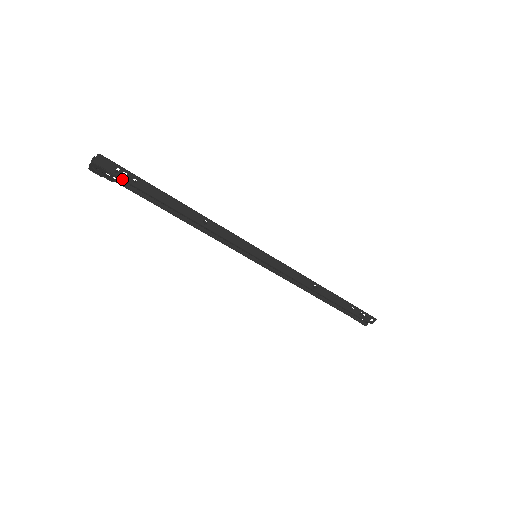
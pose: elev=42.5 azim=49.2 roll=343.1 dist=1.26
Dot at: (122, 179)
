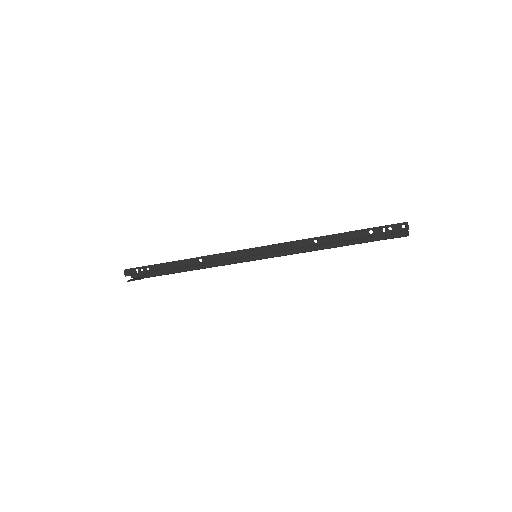
Dot at: occluded
